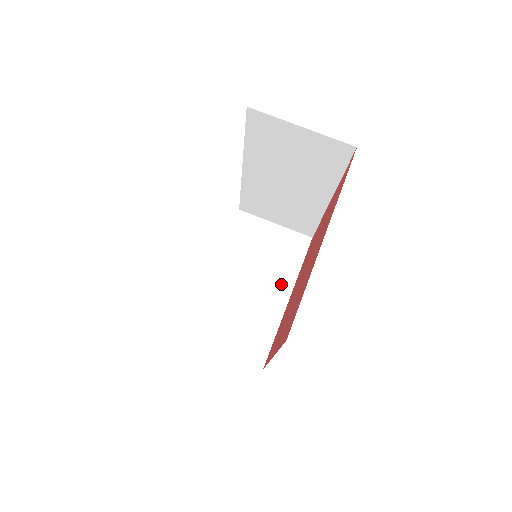
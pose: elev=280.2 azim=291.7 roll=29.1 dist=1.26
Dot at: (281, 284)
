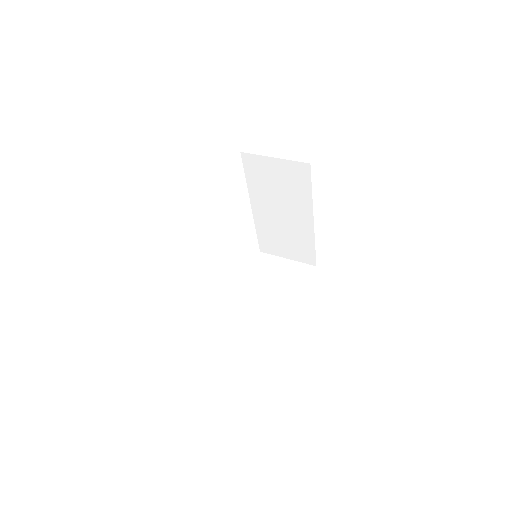
Dot at: (290, 298)
